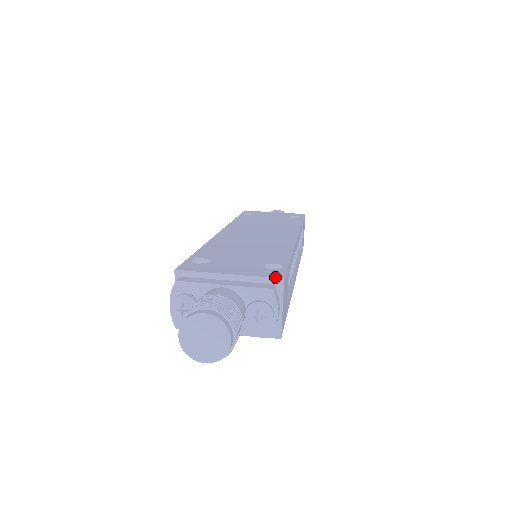
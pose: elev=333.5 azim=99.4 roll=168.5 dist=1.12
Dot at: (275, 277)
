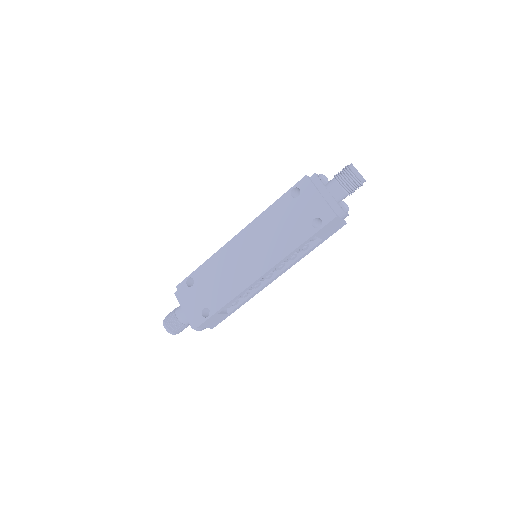
Dot at: (195, 324)
